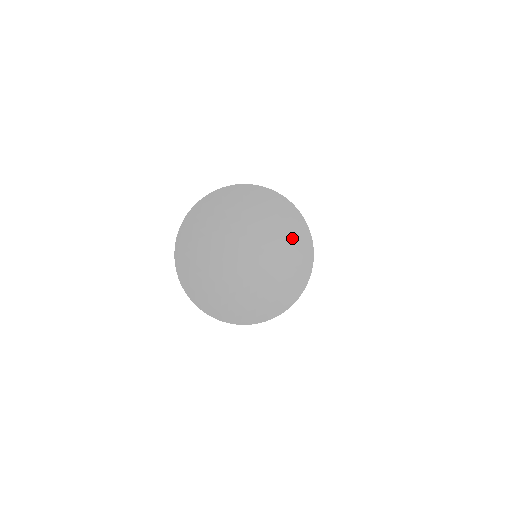
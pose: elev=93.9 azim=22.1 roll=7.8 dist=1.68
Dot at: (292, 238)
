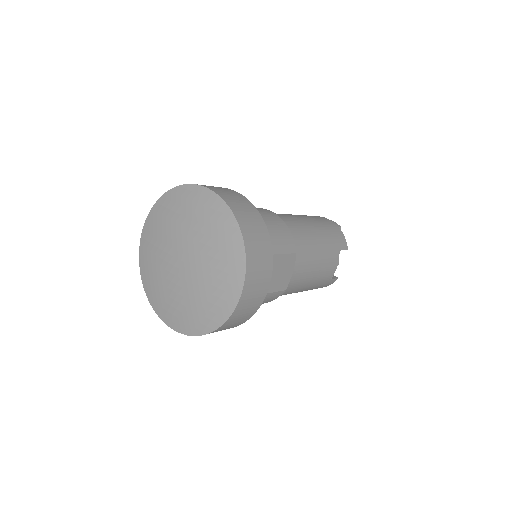
Dot at: (223, 286)
